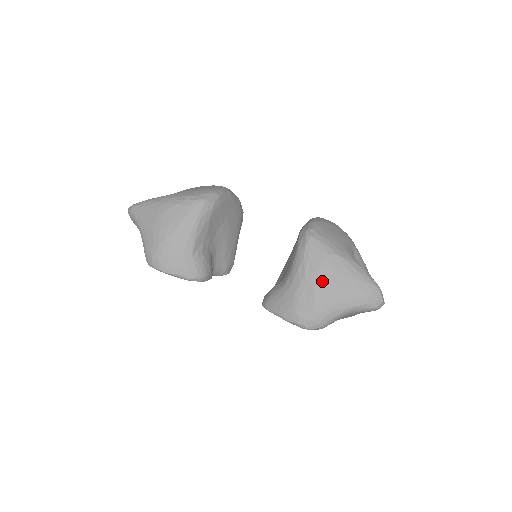
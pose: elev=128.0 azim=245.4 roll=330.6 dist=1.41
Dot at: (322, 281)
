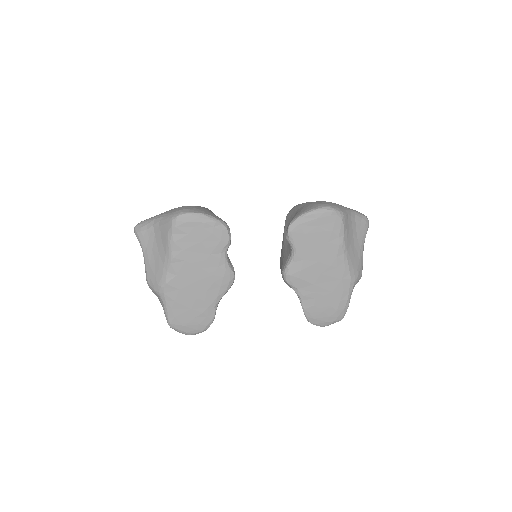
Dot at: occluded
